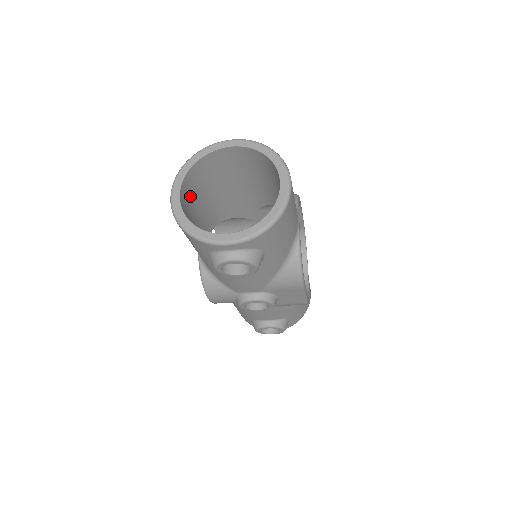
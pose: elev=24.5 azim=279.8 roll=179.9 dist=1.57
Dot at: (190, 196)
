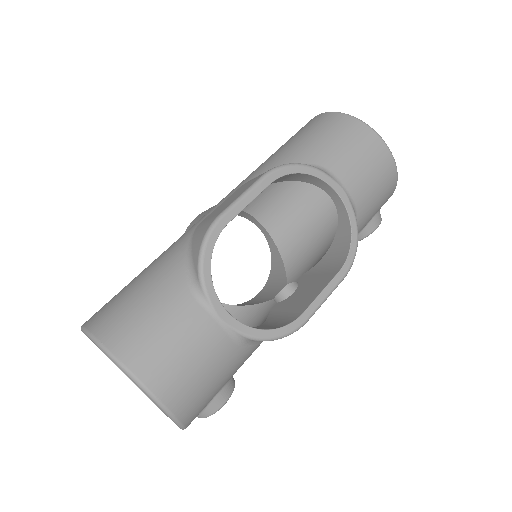
Dot at: occluded
